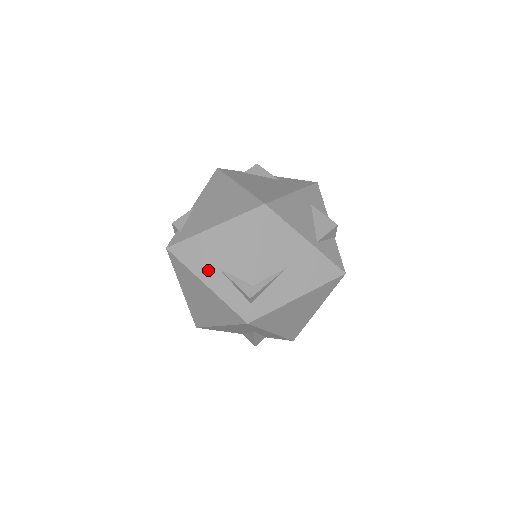
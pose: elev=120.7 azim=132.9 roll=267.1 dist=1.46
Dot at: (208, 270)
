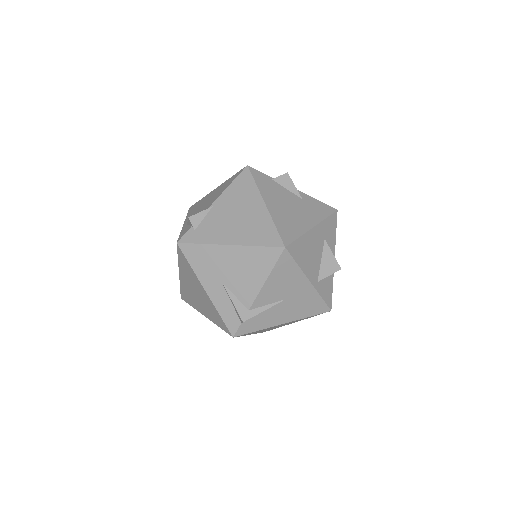
Dot at: (212, 280)
